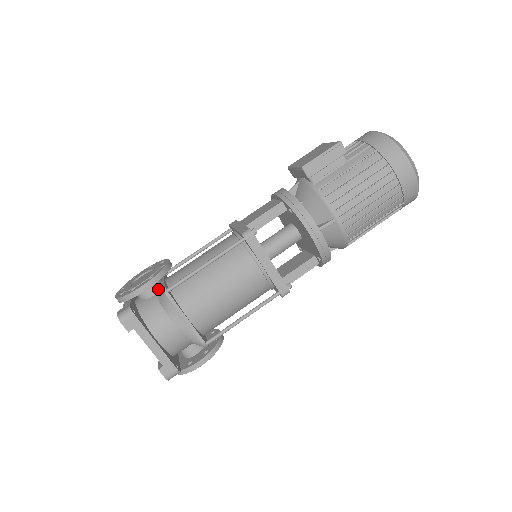
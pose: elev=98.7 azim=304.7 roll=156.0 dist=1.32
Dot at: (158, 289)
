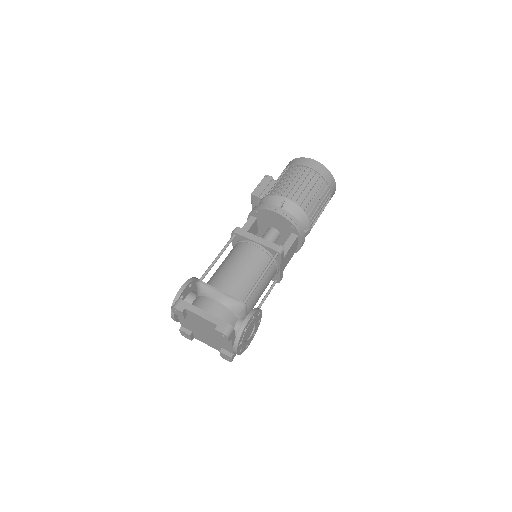
Dot at: (196, 293)
